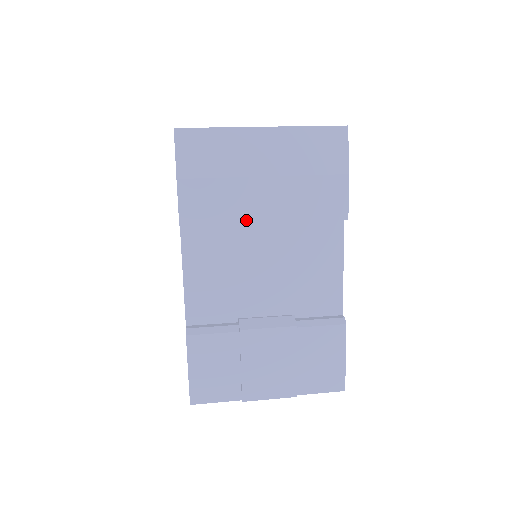
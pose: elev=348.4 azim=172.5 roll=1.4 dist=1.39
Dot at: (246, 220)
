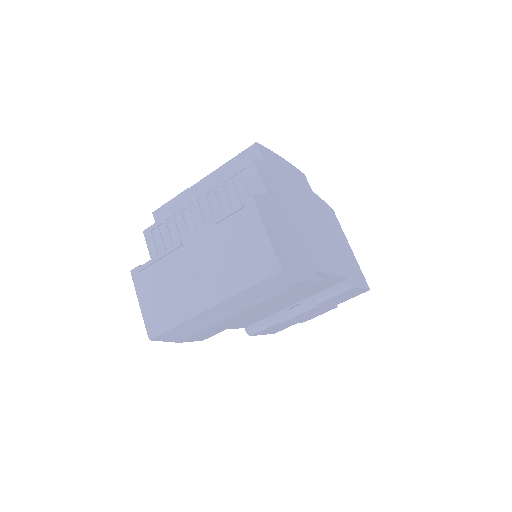
Dot at: occluded
